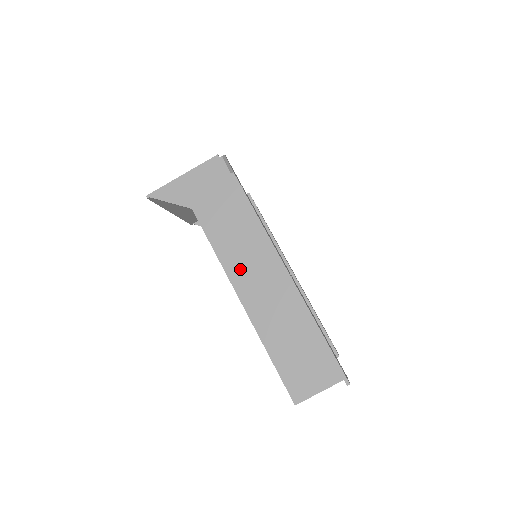
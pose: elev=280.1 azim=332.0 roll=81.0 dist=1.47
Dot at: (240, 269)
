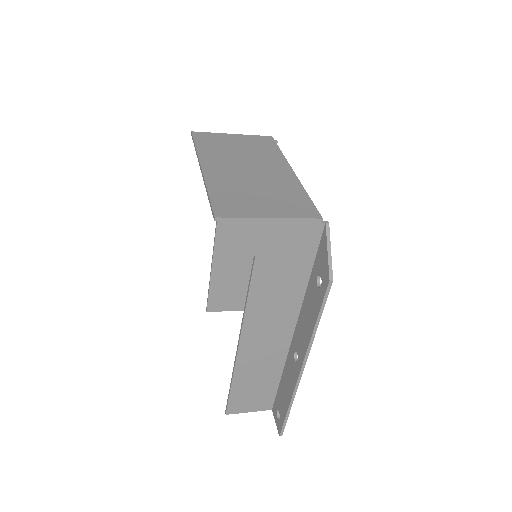
Dot at: (258, 324)
